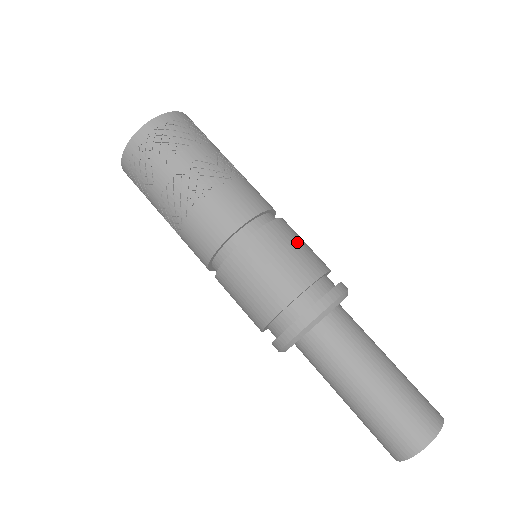
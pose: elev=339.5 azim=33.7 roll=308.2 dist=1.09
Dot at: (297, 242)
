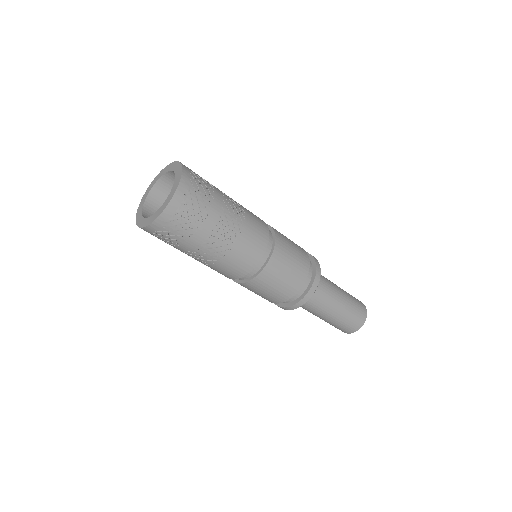
Dot at: (288, 264)
